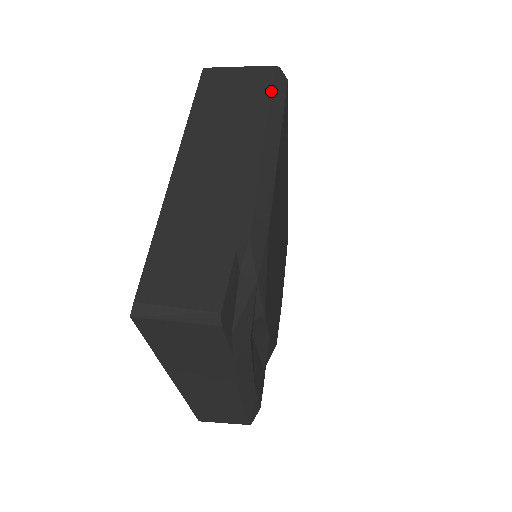
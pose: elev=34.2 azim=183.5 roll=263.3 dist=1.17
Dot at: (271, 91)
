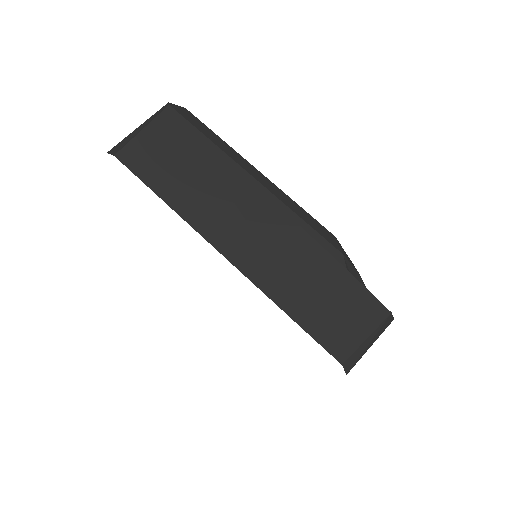
Dot at: (200, 131)
